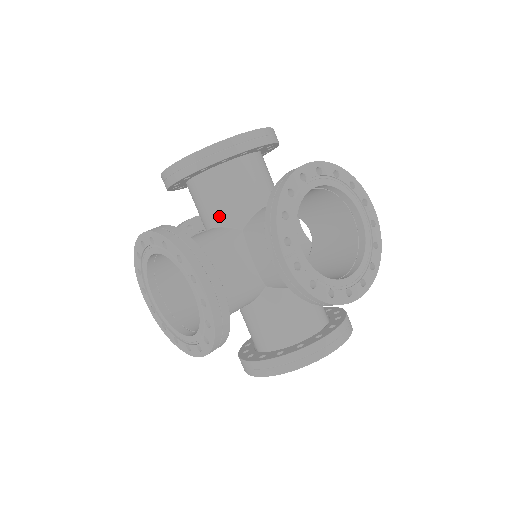
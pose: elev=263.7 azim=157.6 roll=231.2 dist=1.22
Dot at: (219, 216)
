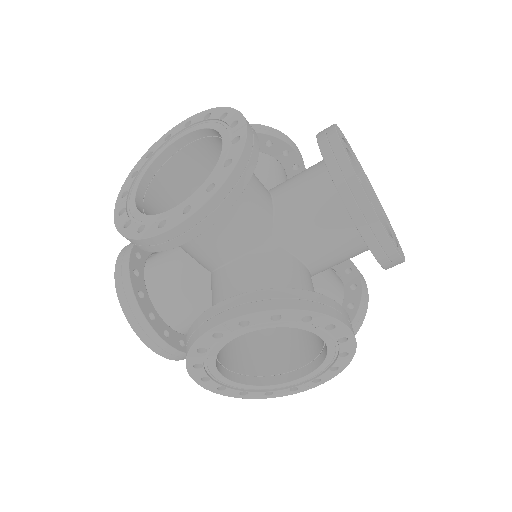
Dot at: (243, 243)
